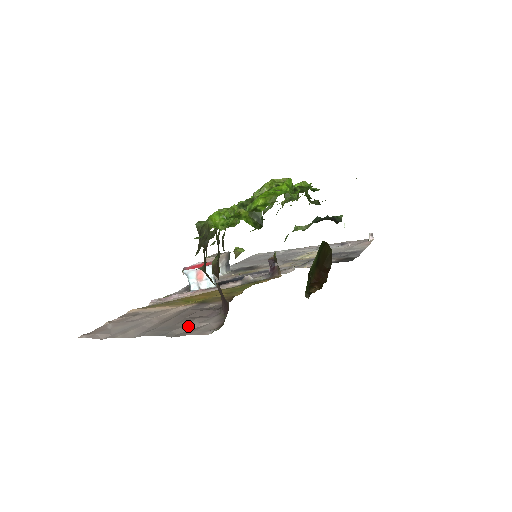
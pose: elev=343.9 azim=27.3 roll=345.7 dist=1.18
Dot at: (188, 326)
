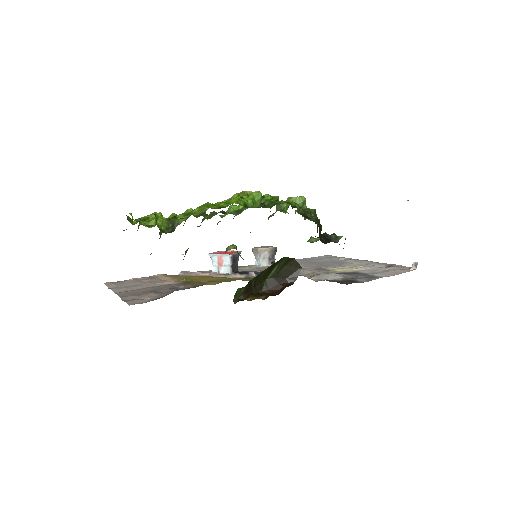
Dot at: (141, 296)
